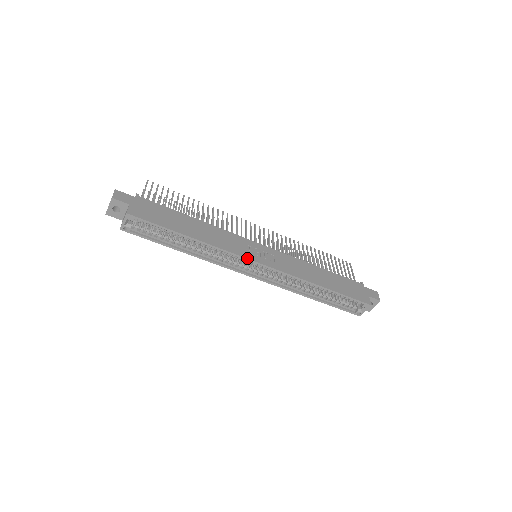
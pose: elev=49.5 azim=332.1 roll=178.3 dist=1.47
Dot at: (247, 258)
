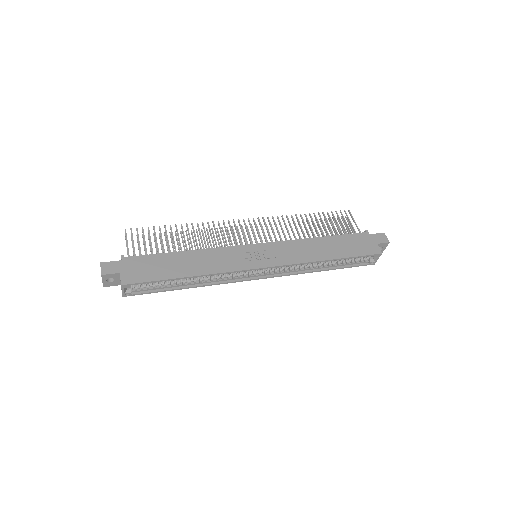
Dot at: (248, 269)
